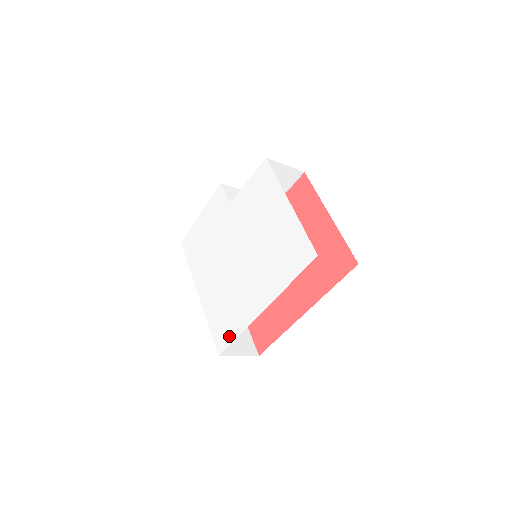
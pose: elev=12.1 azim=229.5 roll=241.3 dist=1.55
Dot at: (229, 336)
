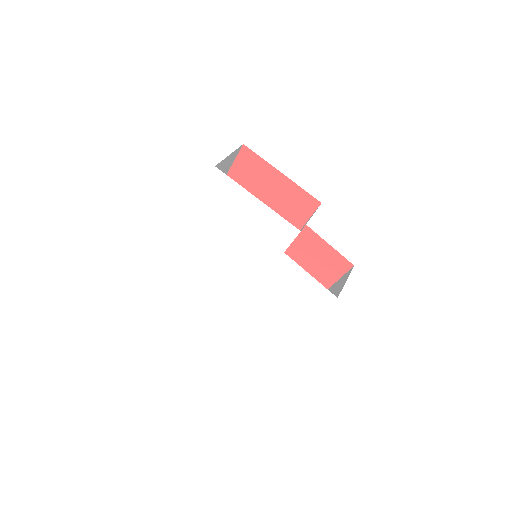
Dot at: (184, 275)
